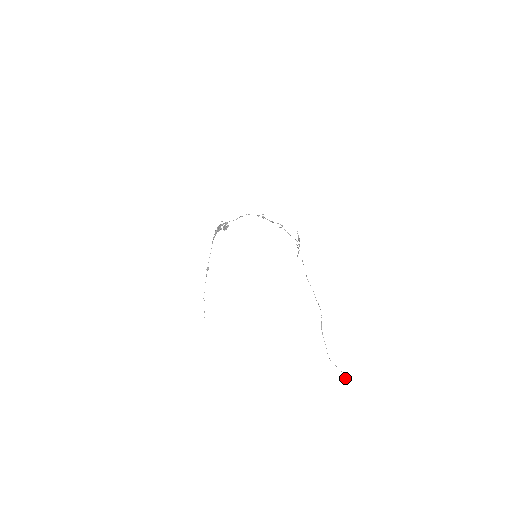
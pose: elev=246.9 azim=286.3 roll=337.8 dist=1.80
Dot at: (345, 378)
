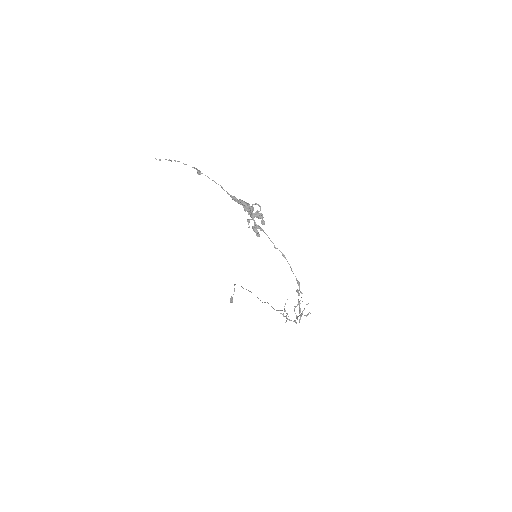
Dot at: (230, 301)
